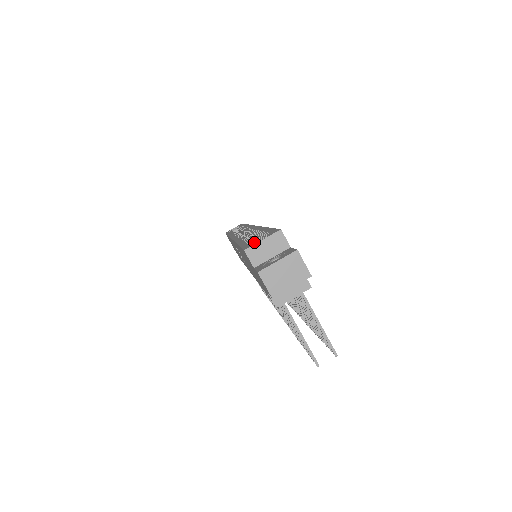
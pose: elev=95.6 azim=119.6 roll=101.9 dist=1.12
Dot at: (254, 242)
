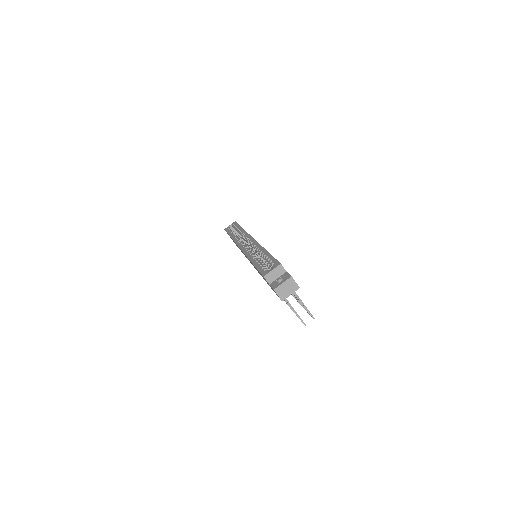
Dot at: (264, 266)
